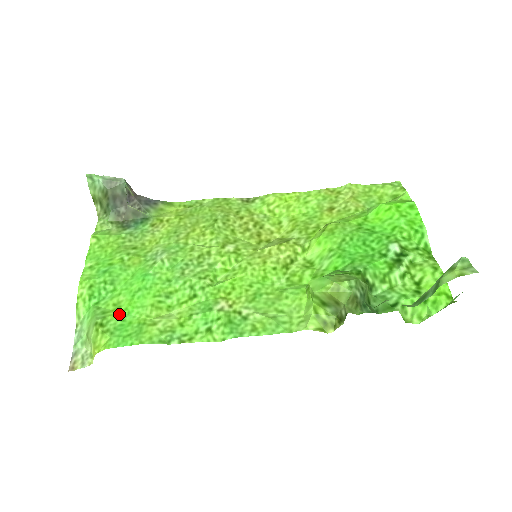
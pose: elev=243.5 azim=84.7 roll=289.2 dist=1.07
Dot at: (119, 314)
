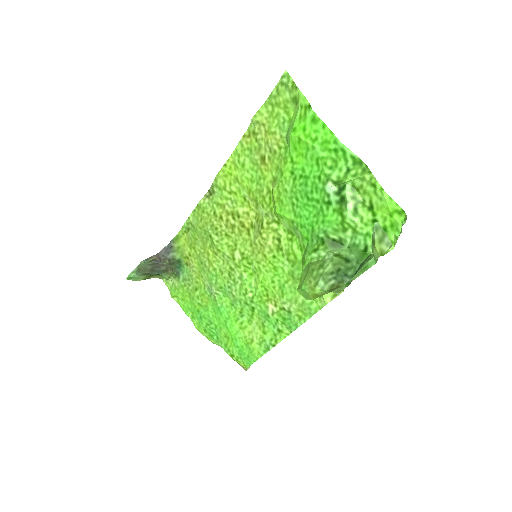
Dot at: (232, 343)
